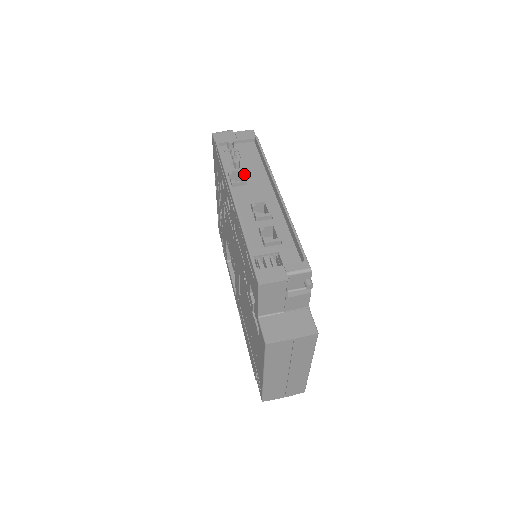
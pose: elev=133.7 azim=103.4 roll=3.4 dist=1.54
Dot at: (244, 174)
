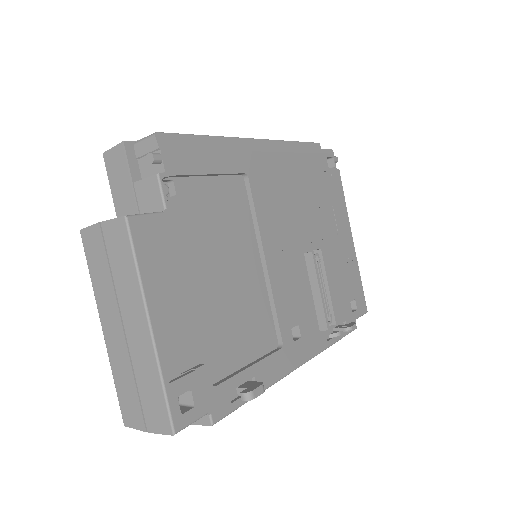
Dot at: occluded
